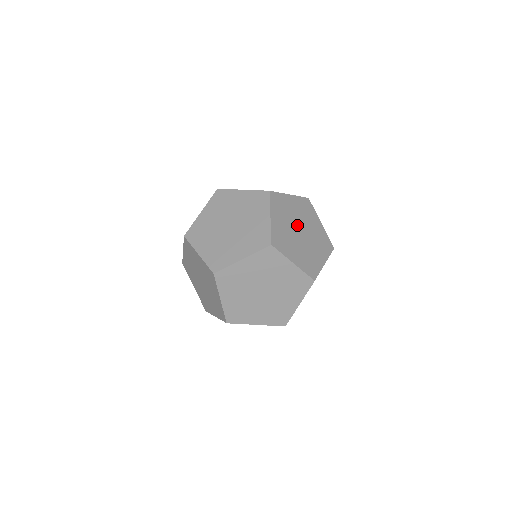
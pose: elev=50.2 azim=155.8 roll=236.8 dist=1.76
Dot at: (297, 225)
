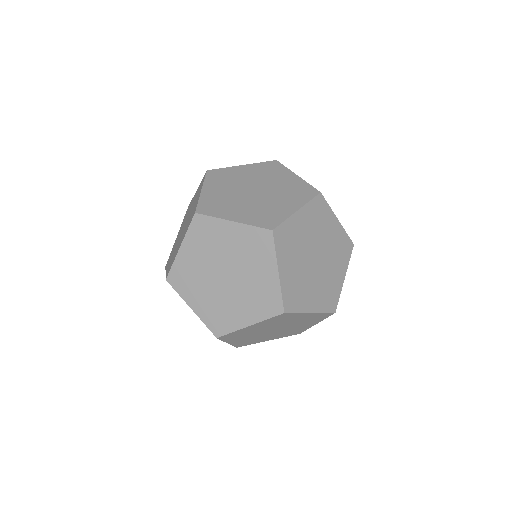
Dot at: (249, 187)
